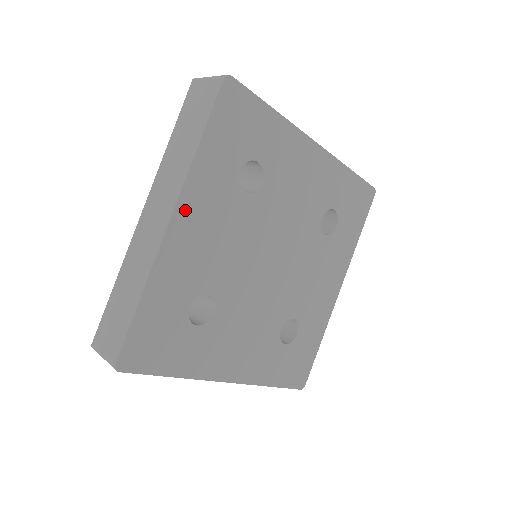
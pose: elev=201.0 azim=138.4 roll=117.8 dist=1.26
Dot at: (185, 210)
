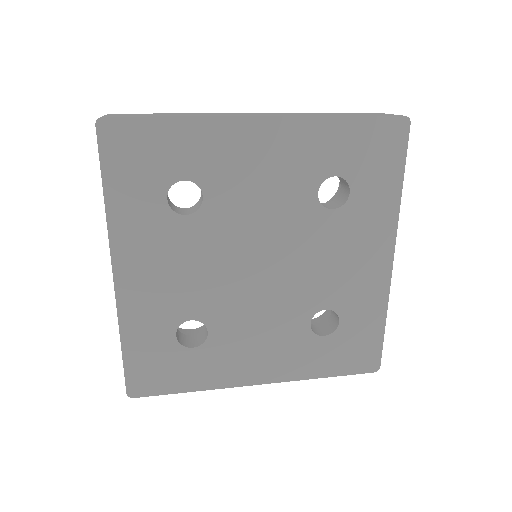
Dot at: (124, 260)
